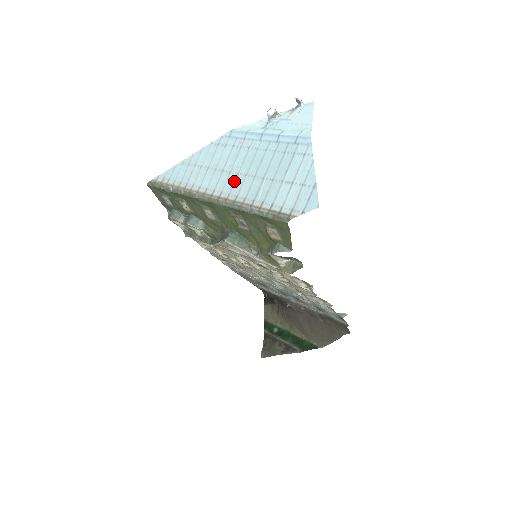
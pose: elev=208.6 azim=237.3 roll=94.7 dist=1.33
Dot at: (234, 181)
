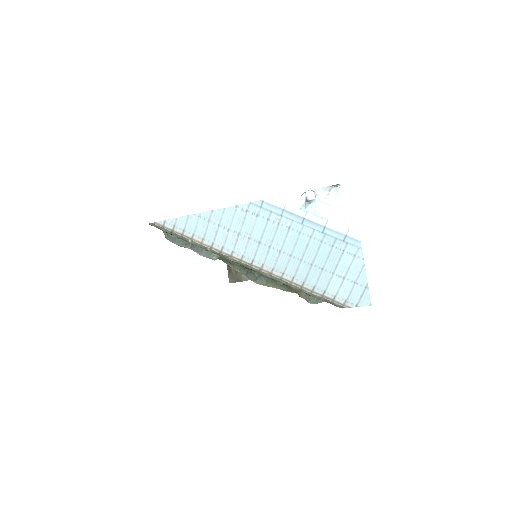
Dot at: (277, 258)
